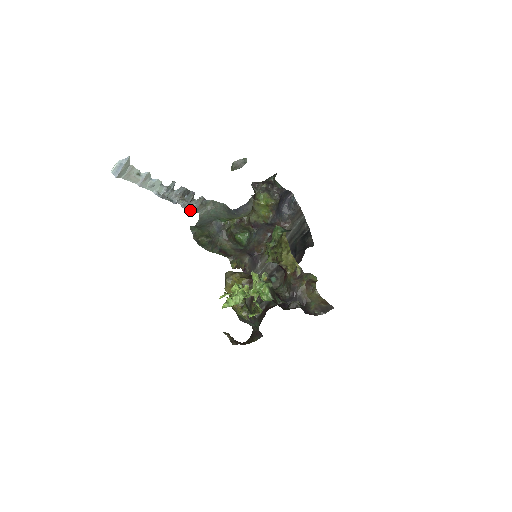
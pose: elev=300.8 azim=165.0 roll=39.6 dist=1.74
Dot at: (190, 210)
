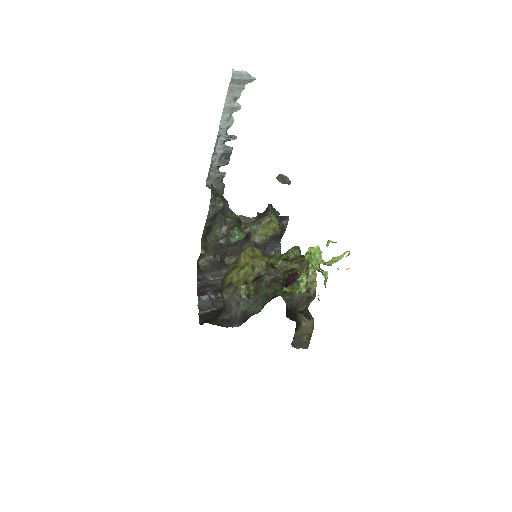
Dot at: (209, 172)
